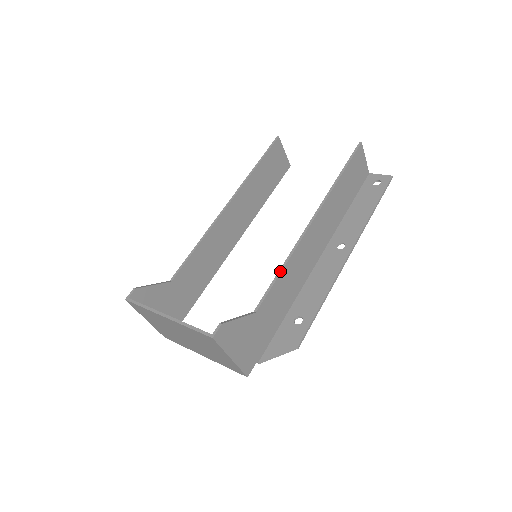
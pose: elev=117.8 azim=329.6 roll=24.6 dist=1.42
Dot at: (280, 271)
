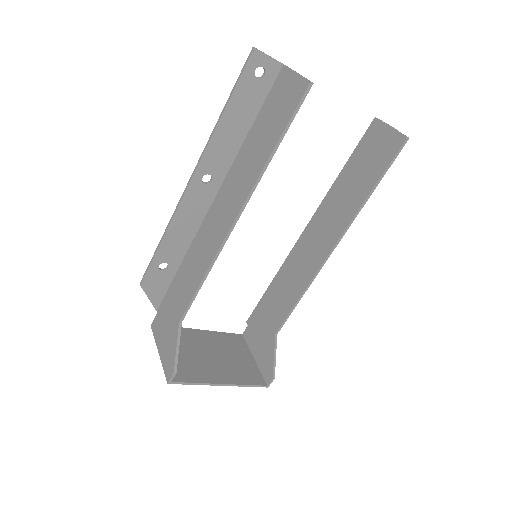
Dot at: occluded
